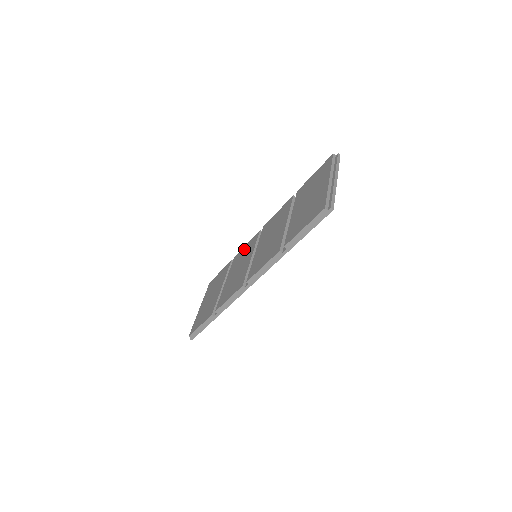
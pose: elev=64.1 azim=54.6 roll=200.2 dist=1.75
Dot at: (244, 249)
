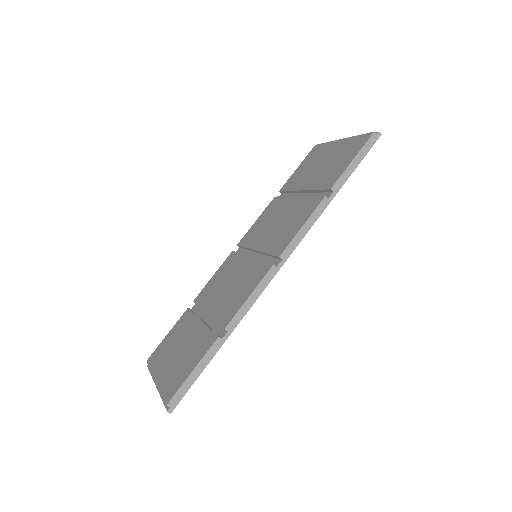
Dot at: (214, 278)
